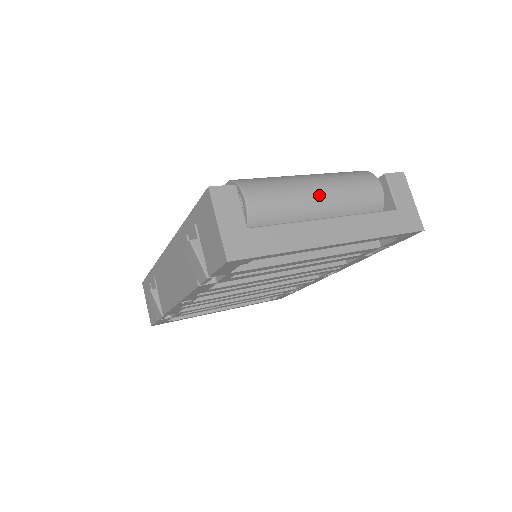
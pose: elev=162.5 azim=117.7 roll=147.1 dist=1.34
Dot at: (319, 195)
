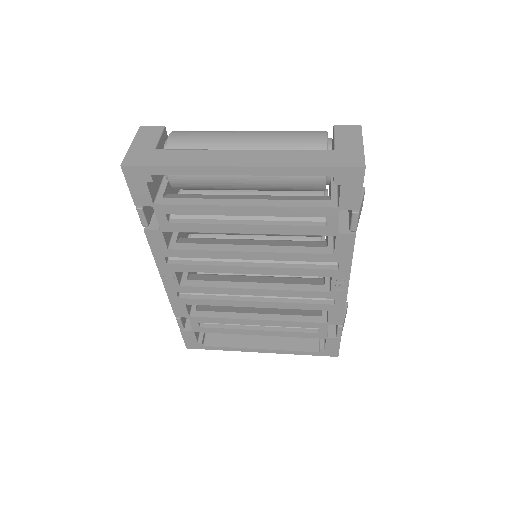
Dot at: (244, 137)
